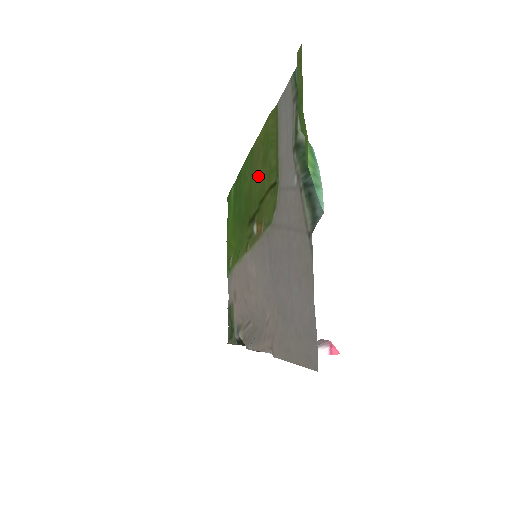
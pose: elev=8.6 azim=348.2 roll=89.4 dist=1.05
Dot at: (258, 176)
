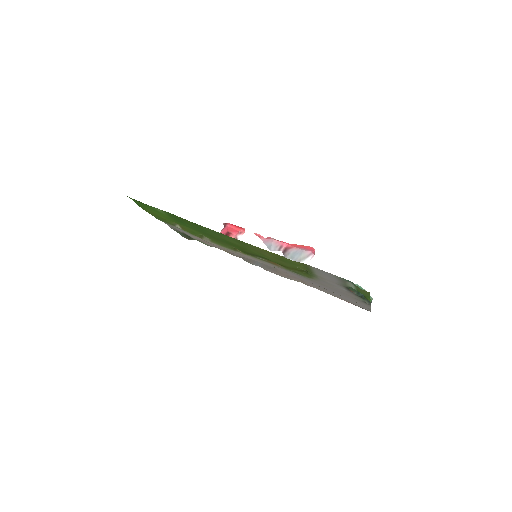
Dot at: (267, 257)
